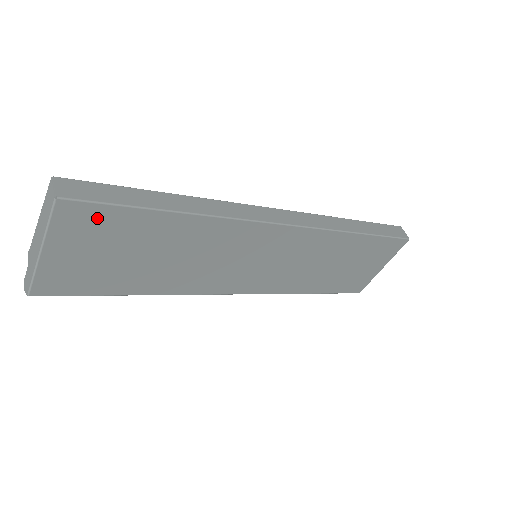
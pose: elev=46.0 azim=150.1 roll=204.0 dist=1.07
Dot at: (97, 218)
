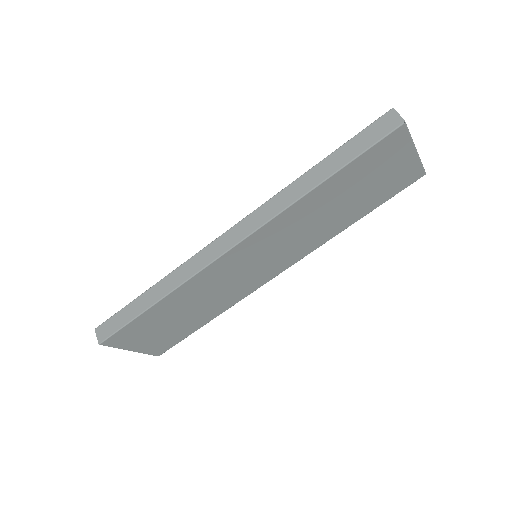
Dot at: (127, 333)
